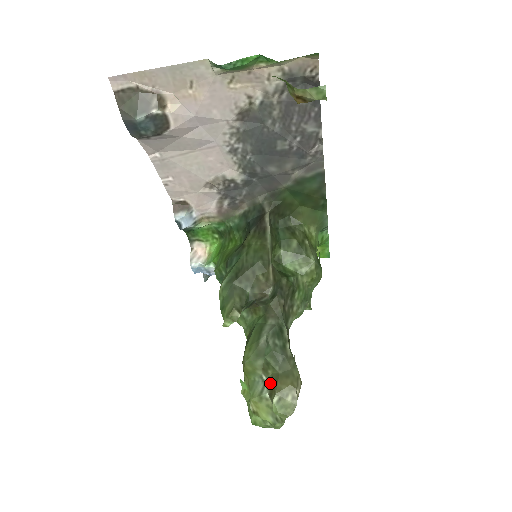
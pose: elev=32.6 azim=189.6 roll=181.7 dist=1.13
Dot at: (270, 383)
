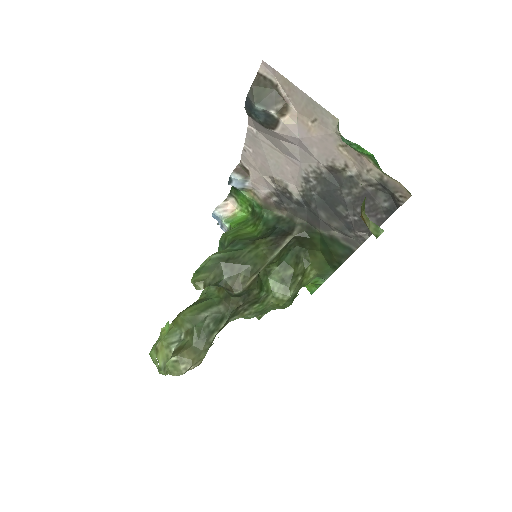
Dot at: (182, 344)
